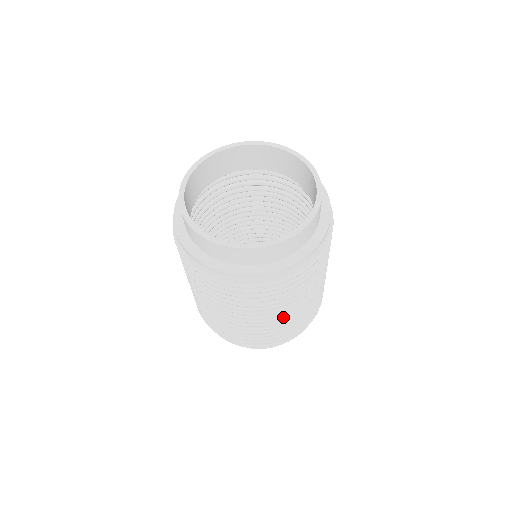
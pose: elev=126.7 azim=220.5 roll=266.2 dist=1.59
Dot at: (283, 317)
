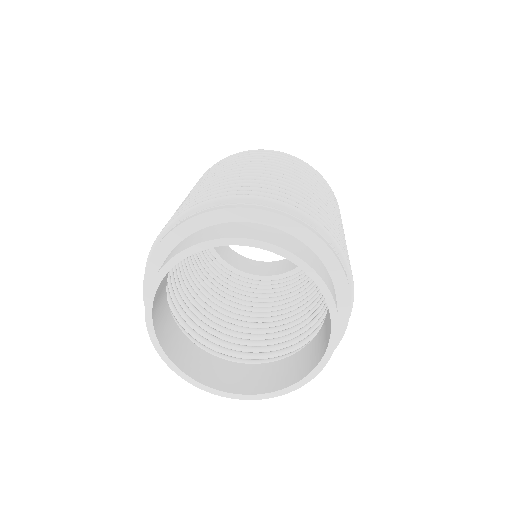
Dot at: occluded
